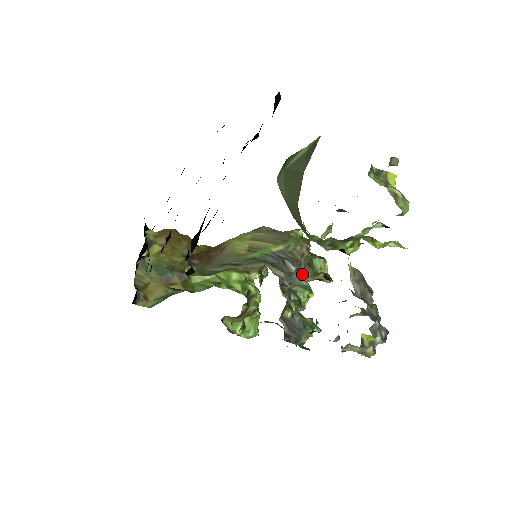
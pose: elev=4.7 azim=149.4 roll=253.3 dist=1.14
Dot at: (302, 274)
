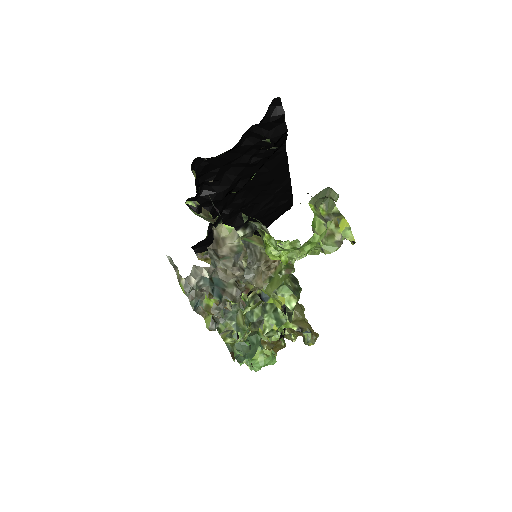
Dot at: (258, 276)
